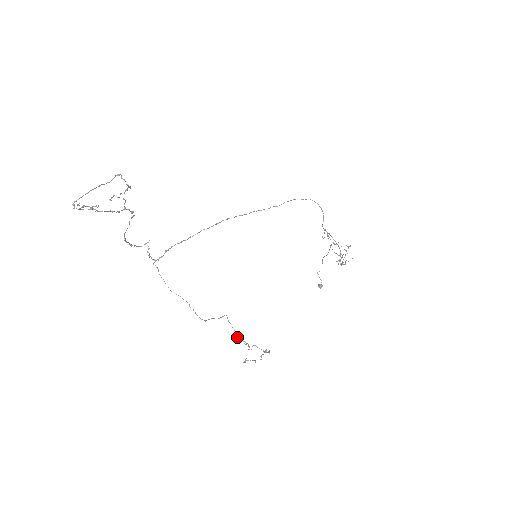
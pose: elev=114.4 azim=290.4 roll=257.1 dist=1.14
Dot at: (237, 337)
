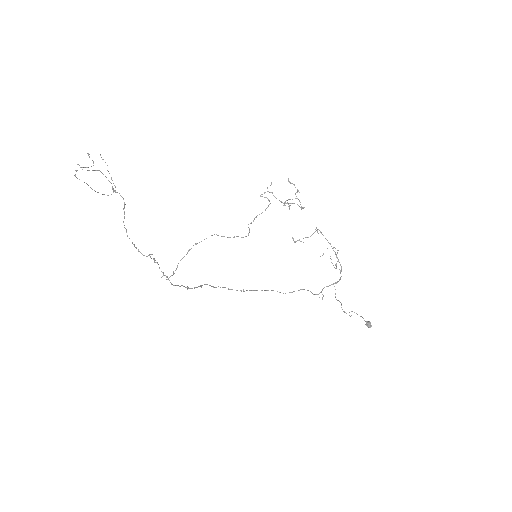
Dot at: (260, 195)
